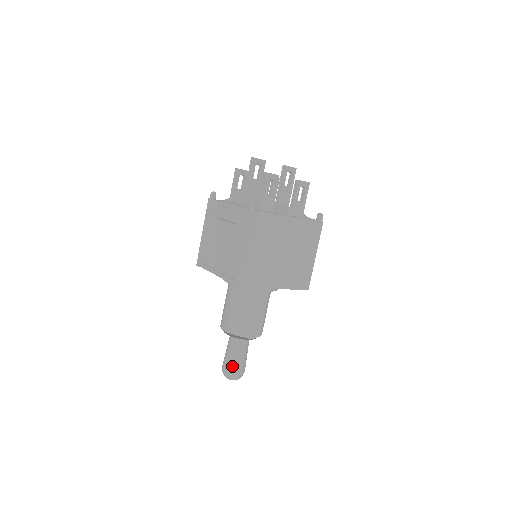
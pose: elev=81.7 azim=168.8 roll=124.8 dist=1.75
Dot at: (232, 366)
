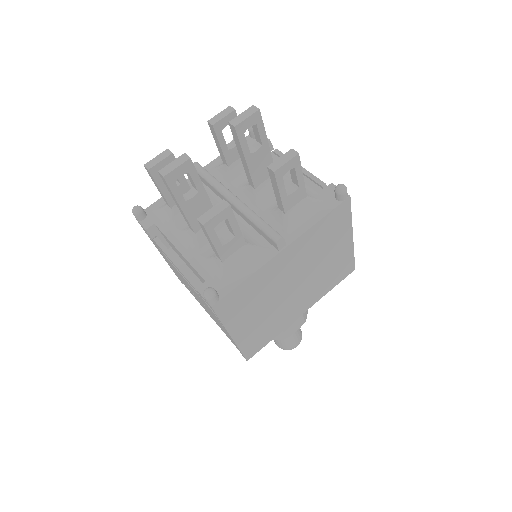
Dot at: (285, 345)
